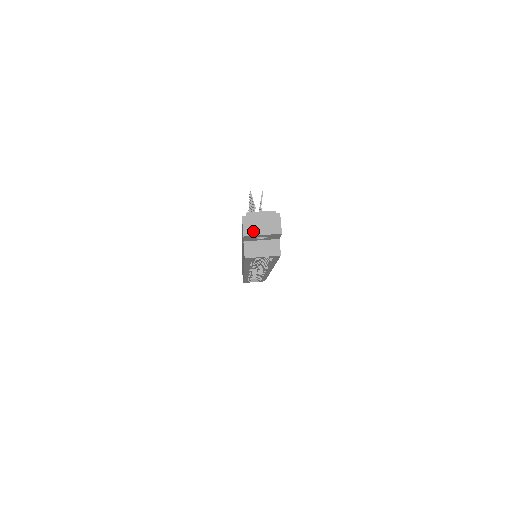
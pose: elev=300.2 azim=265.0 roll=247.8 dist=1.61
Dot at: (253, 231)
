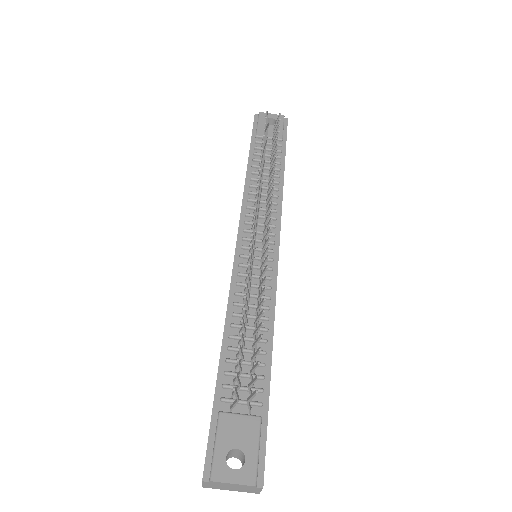
Dot at: (217, 488)
